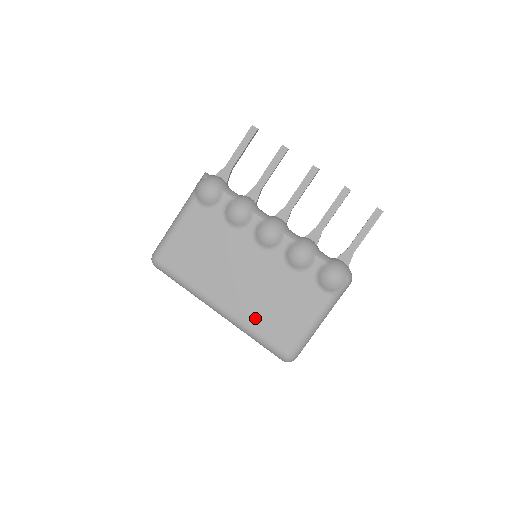
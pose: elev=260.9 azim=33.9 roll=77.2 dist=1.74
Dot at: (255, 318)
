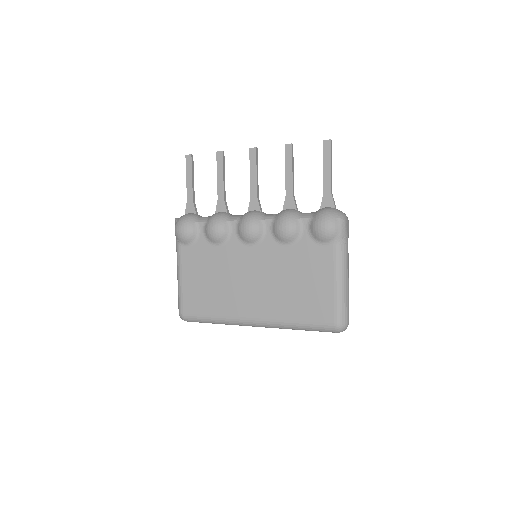
Dot at: (287, 309)
